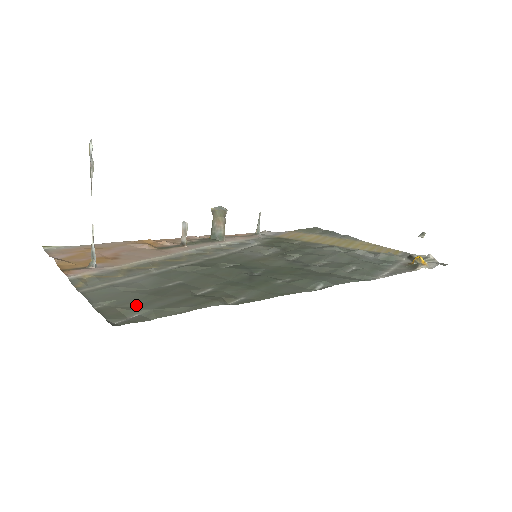
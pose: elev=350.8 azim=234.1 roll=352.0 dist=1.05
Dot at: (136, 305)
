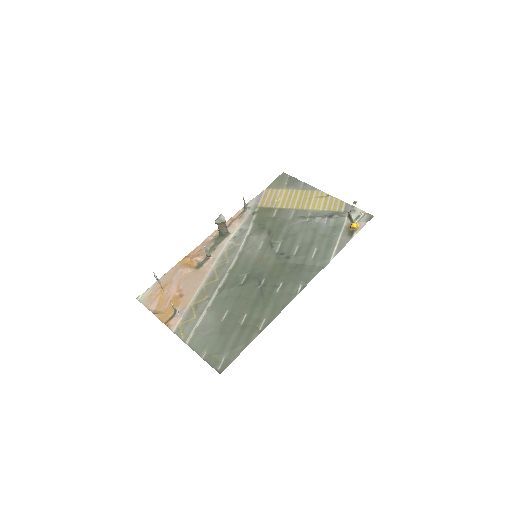
Dot at: (219, 349)
